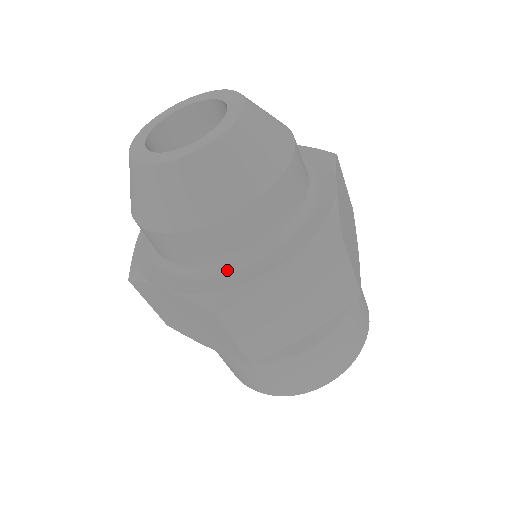
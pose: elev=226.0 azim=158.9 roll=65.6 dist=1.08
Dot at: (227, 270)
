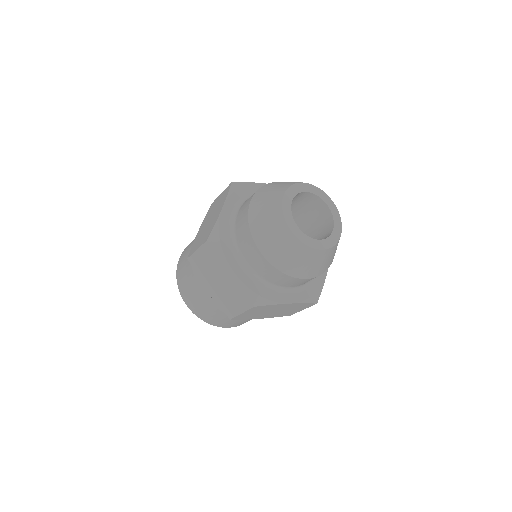
Dot at: (312, 281)
